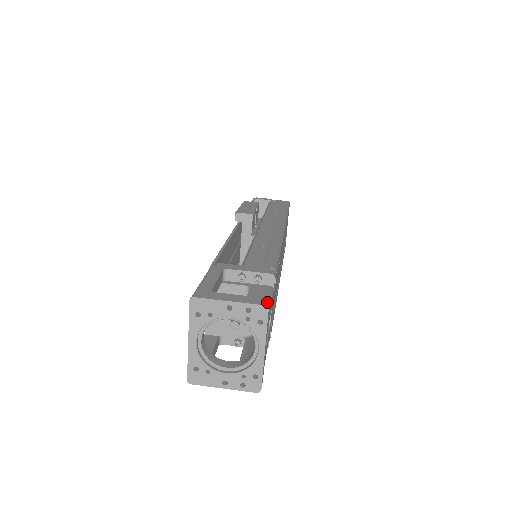
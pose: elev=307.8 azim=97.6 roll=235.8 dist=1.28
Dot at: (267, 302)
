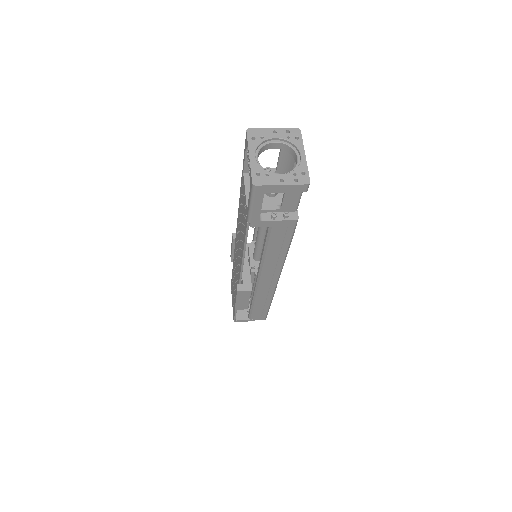
Dot at: occluded
